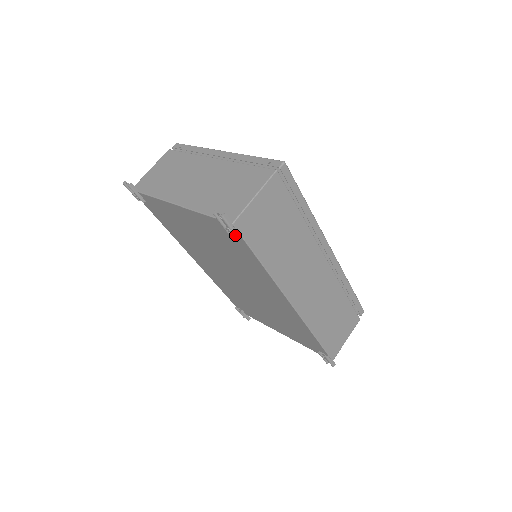
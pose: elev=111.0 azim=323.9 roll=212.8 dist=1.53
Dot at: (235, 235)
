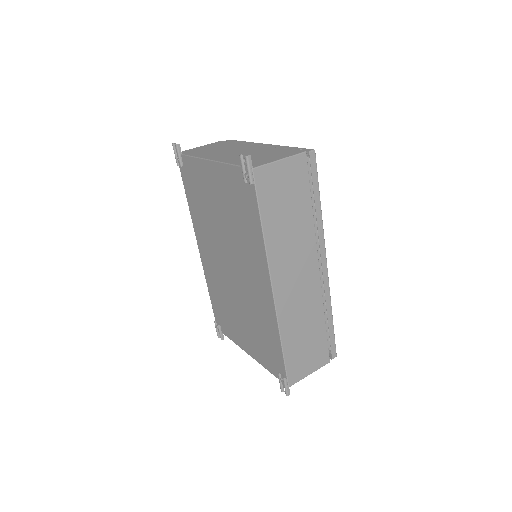
Dot at: (250, 182)
